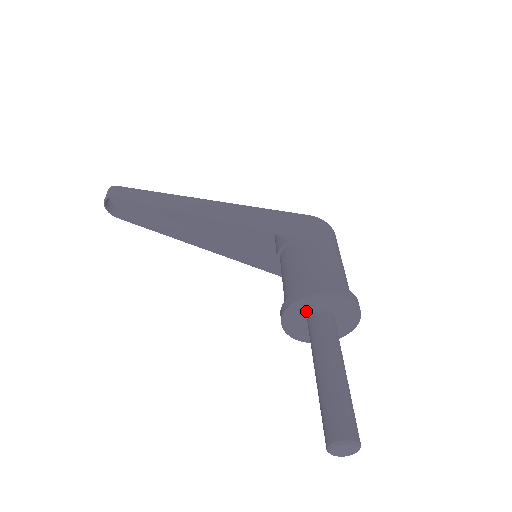
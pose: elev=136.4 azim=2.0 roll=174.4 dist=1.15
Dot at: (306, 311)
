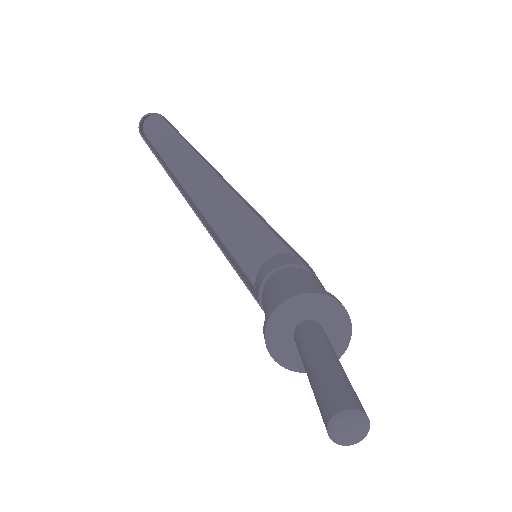
Dot at: (307, 312)
